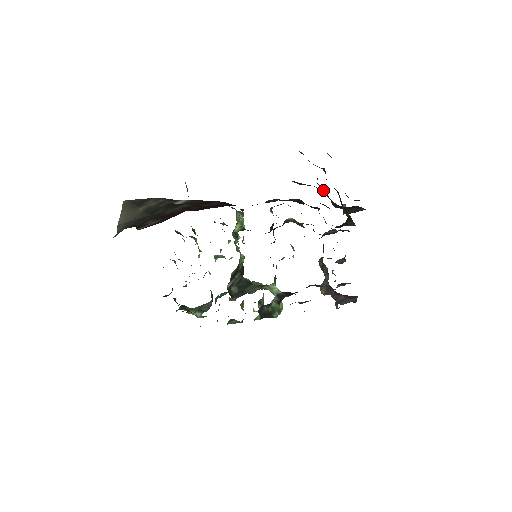
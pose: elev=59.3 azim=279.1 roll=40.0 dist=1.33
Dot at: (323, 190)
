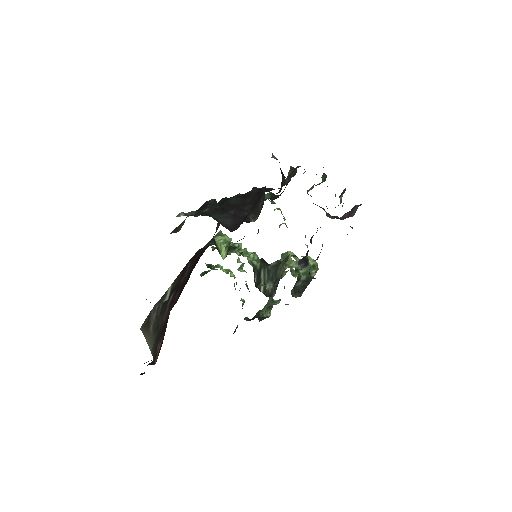
Dot at: (230, 204)
